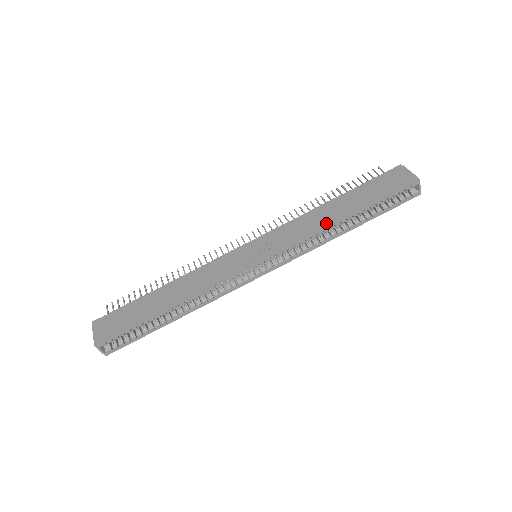
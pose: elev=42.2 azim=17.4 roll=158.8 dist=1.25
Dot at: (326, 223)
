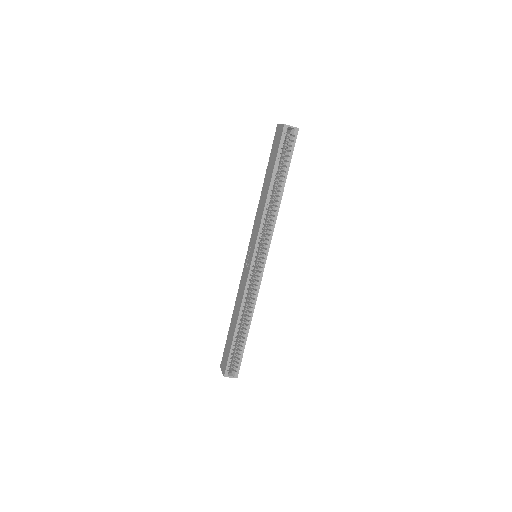
Dot at: (264, 203)
